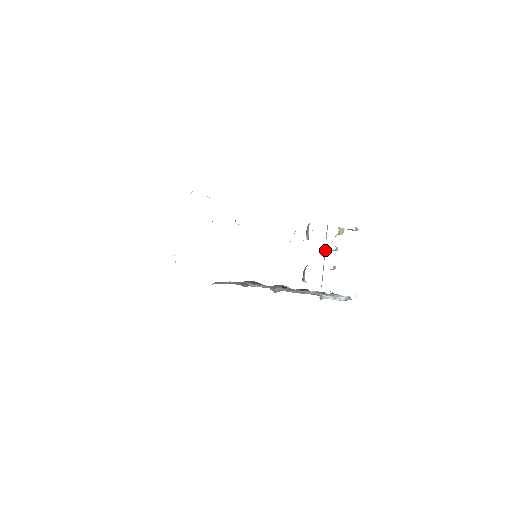
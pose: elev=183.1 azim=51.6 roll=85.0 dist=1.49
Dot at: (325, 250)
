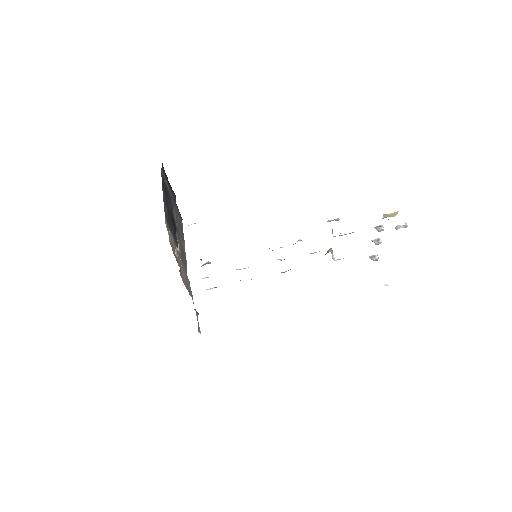
Dot at: occluded
